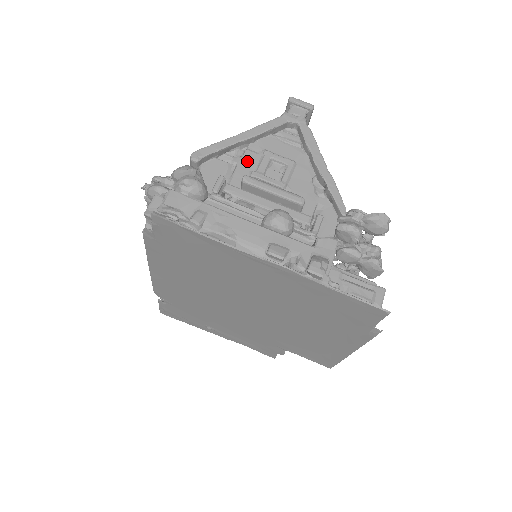
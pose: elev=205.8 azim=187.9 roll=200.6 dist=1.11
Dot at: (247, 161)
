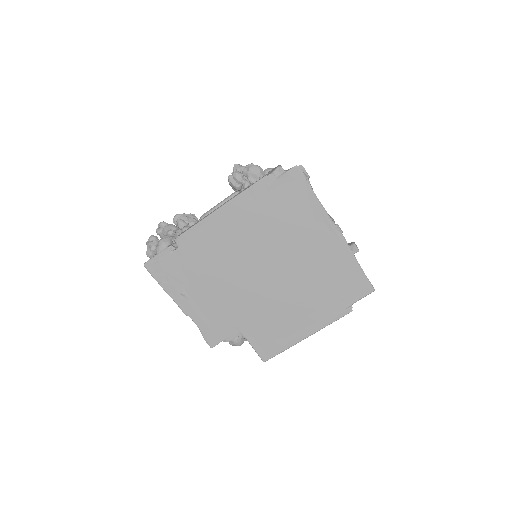
Dot at: occluded
